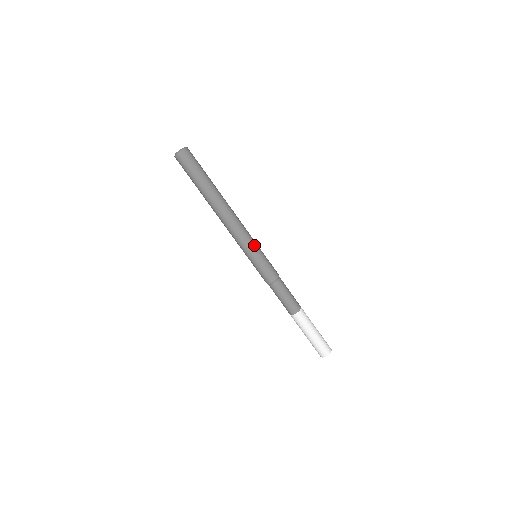
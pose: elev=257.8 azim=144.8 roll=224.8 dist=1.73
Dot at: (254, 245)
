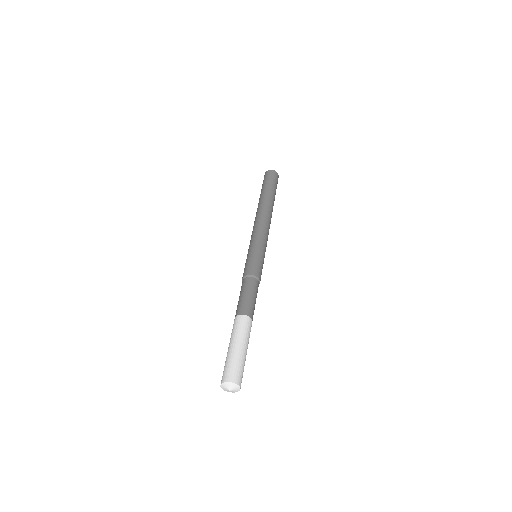
Dot at: occluded
